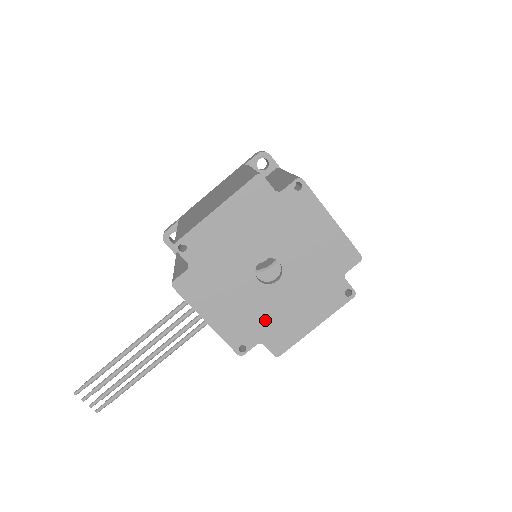
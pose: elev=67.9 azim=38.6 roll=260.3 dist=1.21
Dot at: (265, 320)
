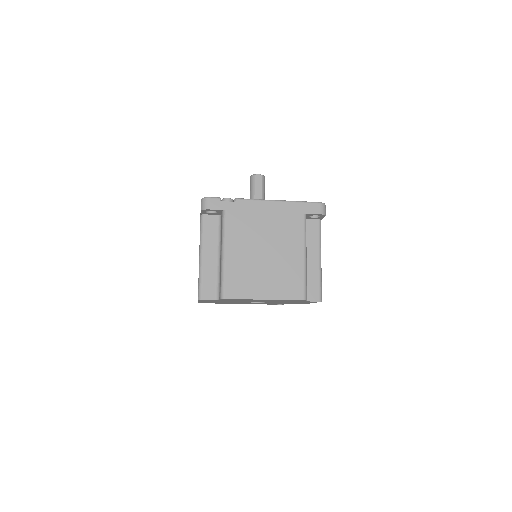
Dot at: (278, 303)
